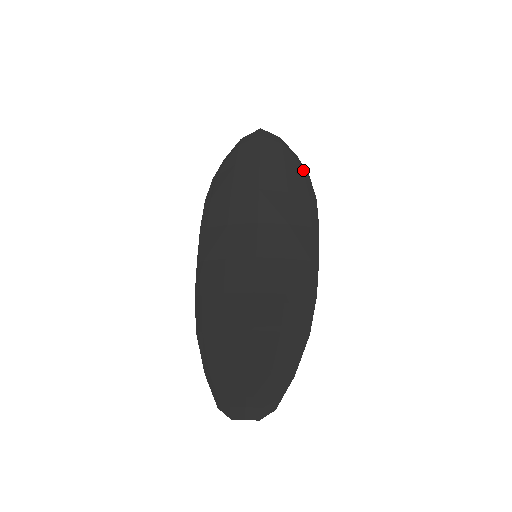
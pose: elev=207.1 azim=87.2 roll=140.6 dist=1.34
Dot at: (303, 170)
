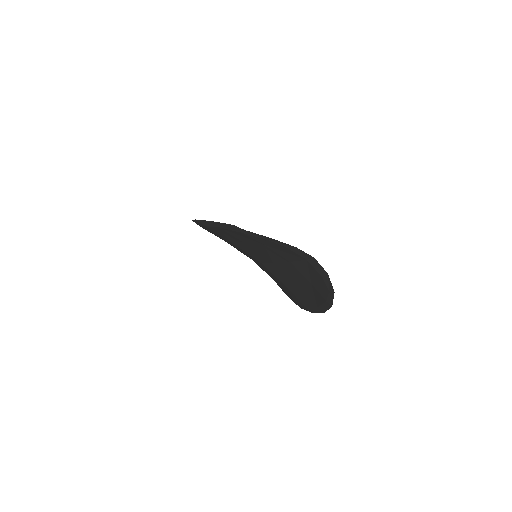
Dot at: occluded
